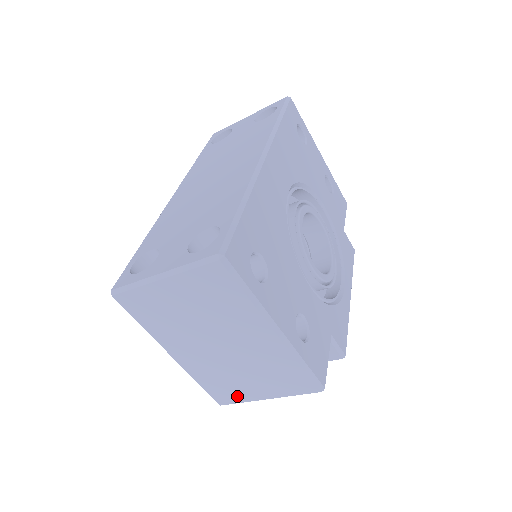
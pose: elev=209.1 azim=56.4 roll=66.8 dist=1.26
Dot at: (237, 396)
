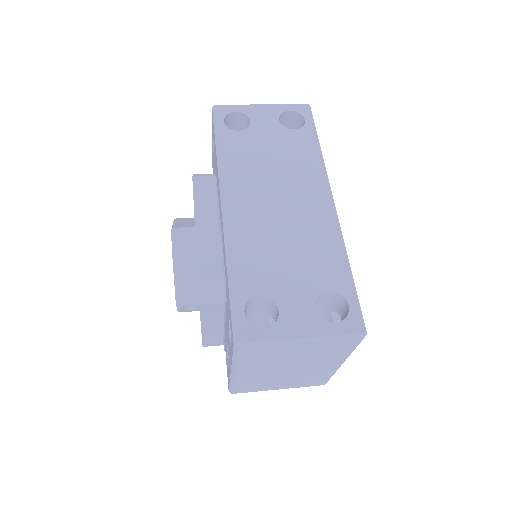
Dot at: (256, 389)
